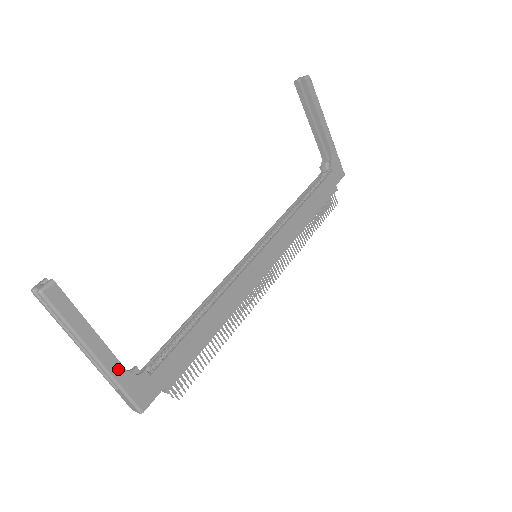
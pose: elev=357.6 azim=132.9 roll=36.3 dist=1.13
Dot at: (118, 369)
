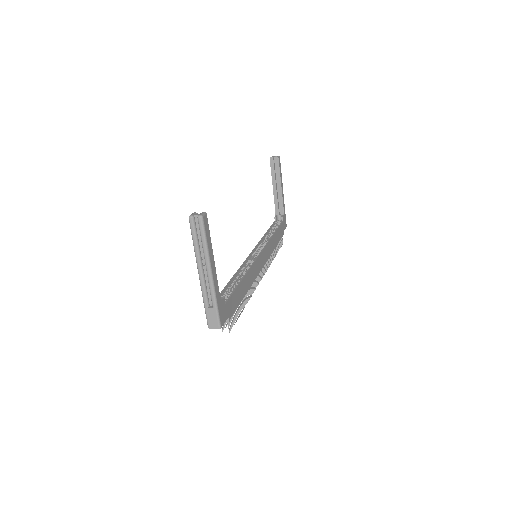
Dot at: (217, 289)
